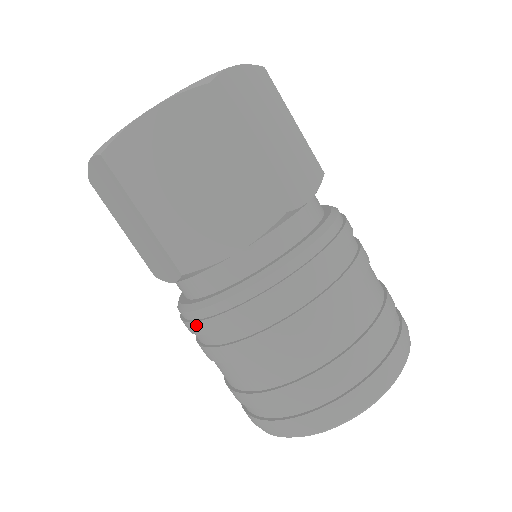
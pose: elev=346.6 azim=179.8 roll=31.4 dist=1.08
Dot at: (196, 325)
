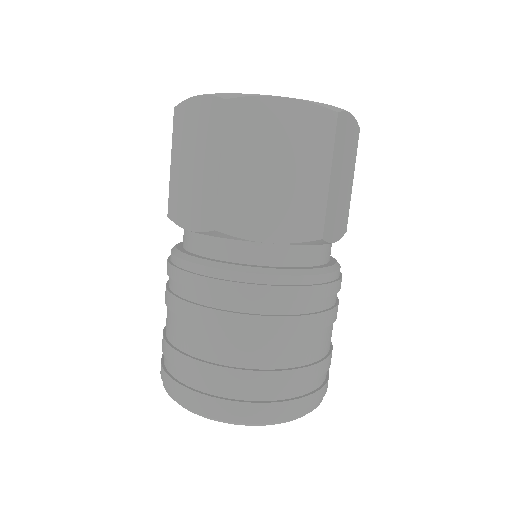
Dot at: (189, 276)
